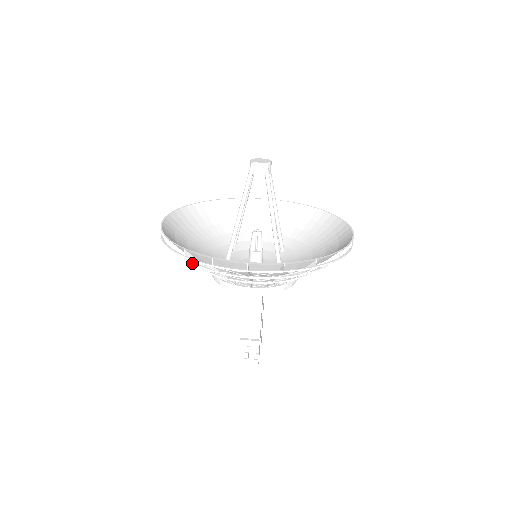
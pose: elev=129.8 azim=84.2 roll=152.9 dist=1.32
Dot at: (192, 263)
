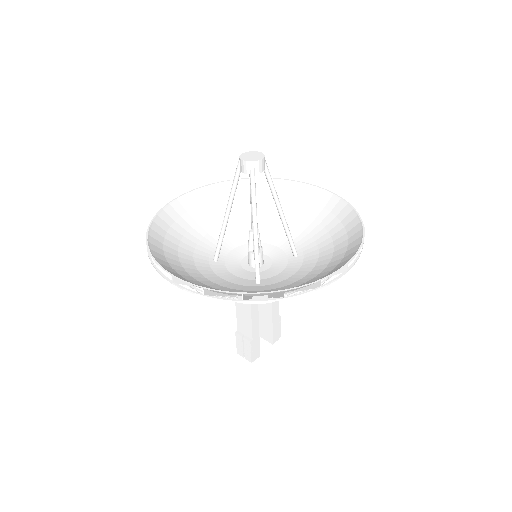
Dot at: occluded
